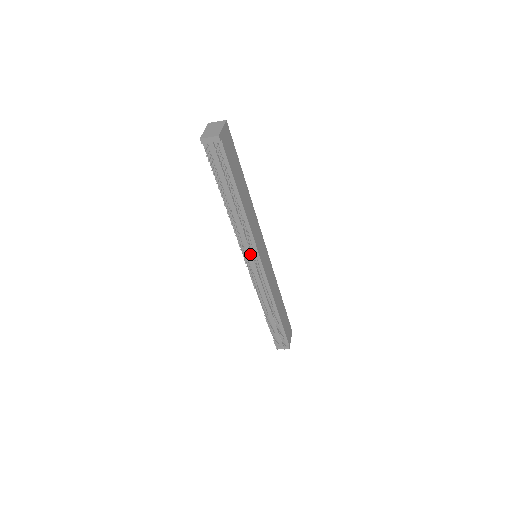
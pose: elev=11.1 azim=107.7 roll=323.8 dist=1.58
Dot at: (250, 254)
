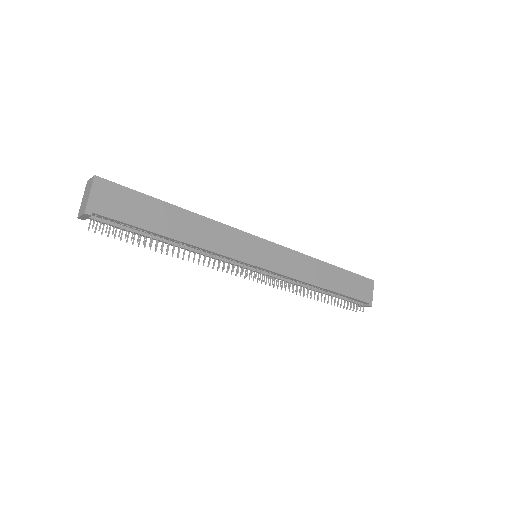
Dot at: (239, 266)
